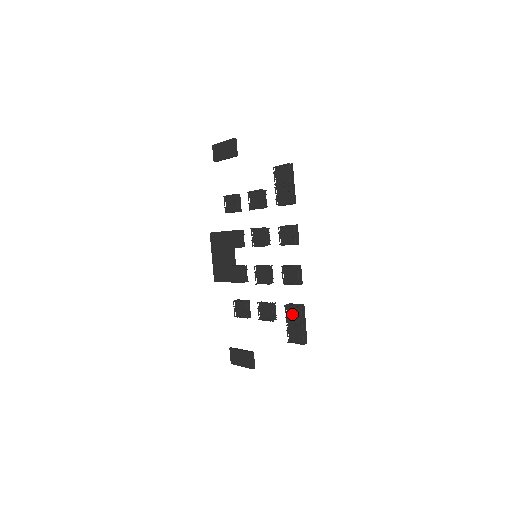
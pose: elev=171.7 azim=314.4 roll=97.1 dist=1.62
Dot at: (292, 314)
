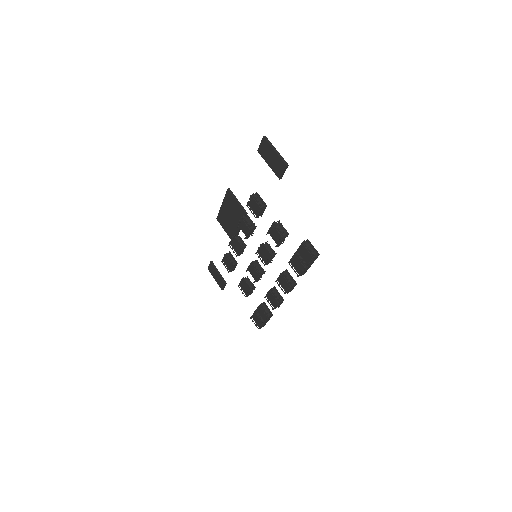
Dot at: (262, 312)
